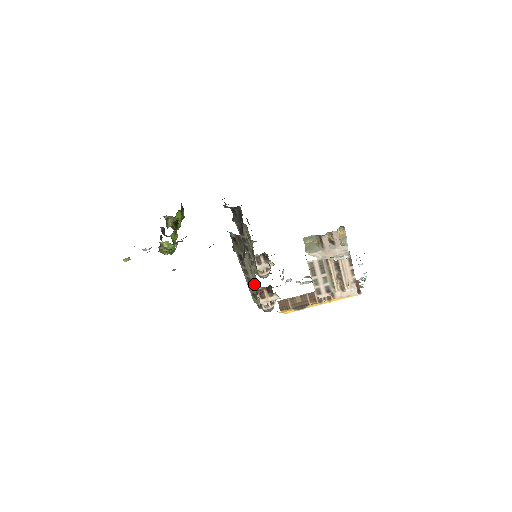
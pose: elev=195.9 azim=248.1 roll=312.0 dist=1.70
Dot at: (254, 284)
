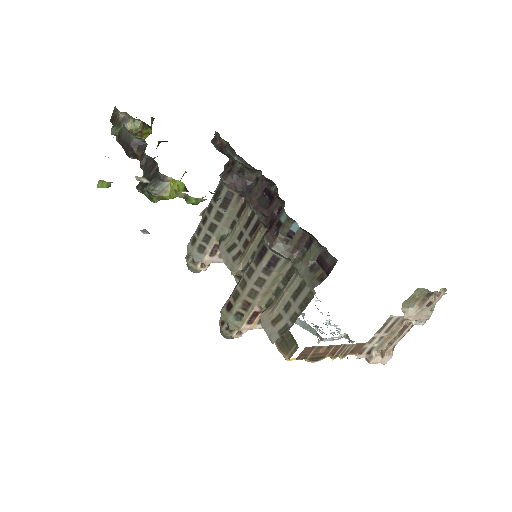
Dot at: (258, 303)
